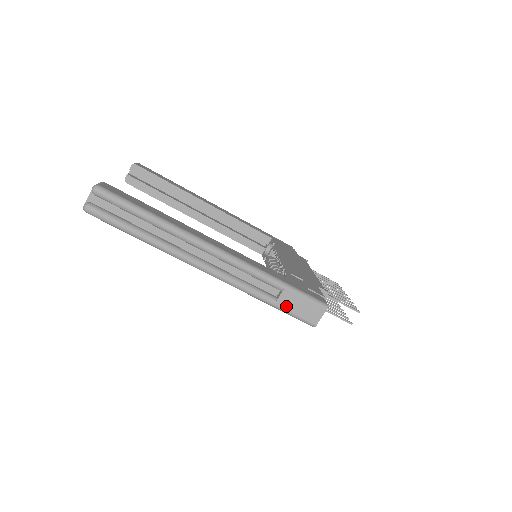
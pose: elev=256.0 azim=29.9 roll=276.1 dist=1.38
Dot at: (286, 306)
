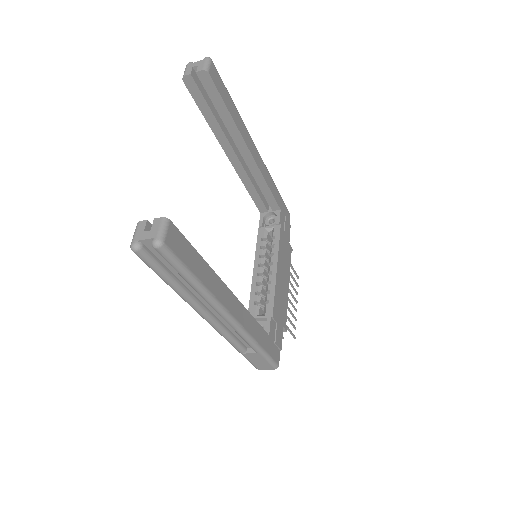
Dot at: (249, 357)
